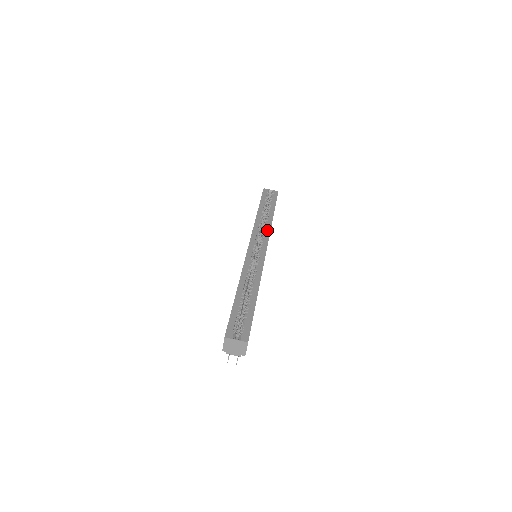
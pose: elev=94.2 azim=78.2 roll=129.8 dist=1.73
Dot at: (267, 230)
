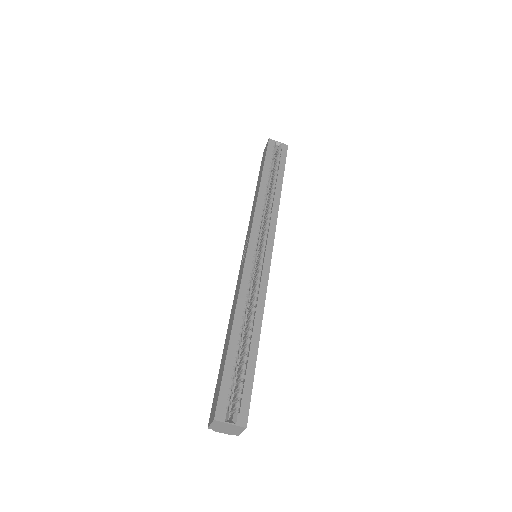
Dot at: (273, 216)
